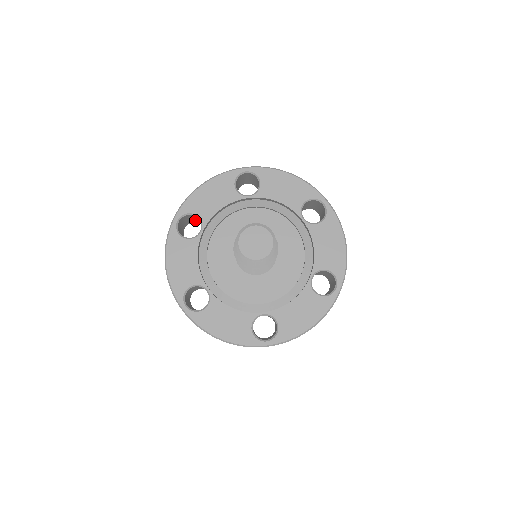
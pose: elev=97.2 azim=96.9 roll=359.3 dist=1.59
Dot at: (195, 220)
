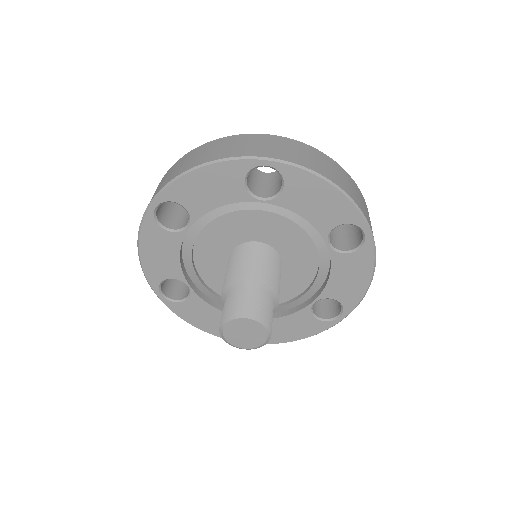
Dot at: occluded
